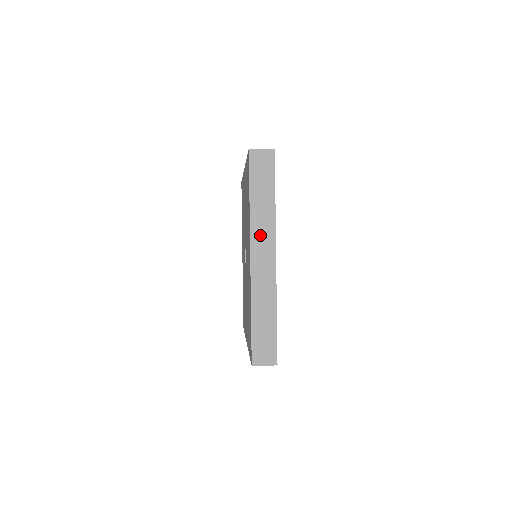
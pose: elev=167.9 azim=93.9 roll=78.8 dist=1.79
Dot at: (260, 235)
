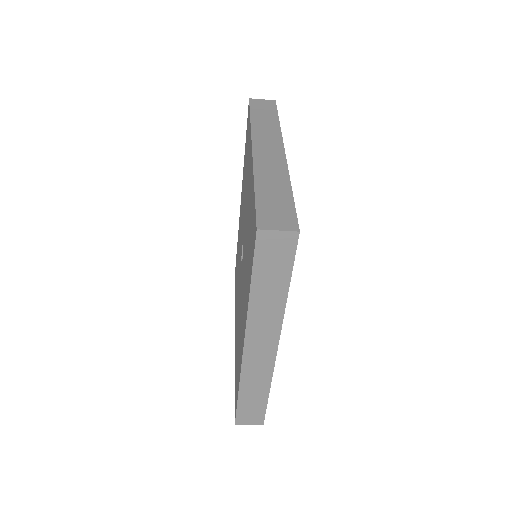
Dot at: (263, 137)
